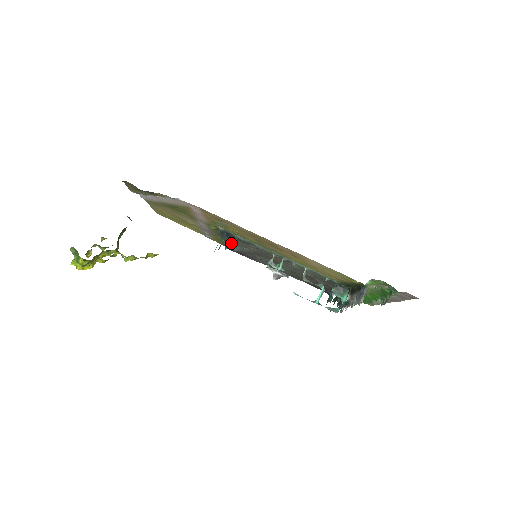
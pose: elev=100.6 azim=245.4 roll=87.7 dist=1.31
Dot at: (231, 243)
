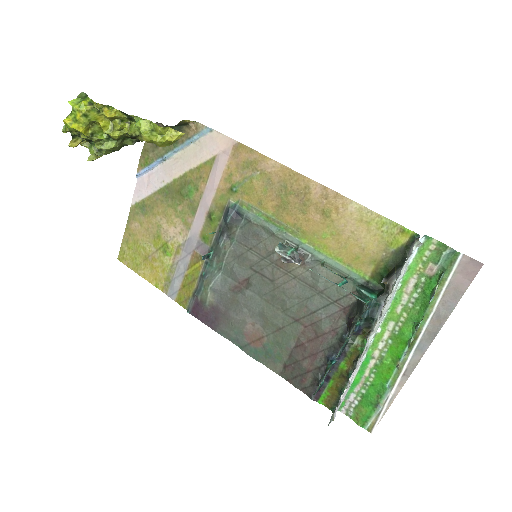
Dot at: (215, 269)
